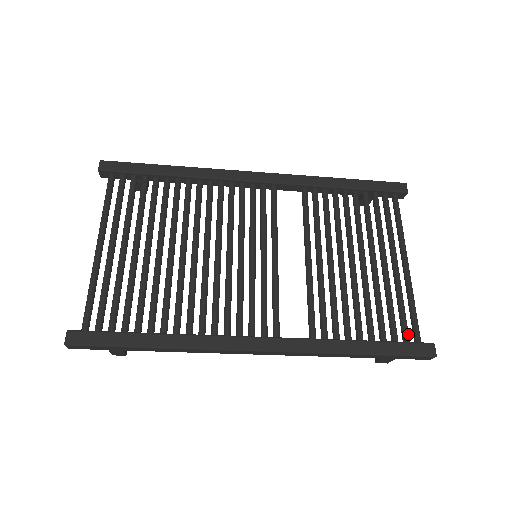
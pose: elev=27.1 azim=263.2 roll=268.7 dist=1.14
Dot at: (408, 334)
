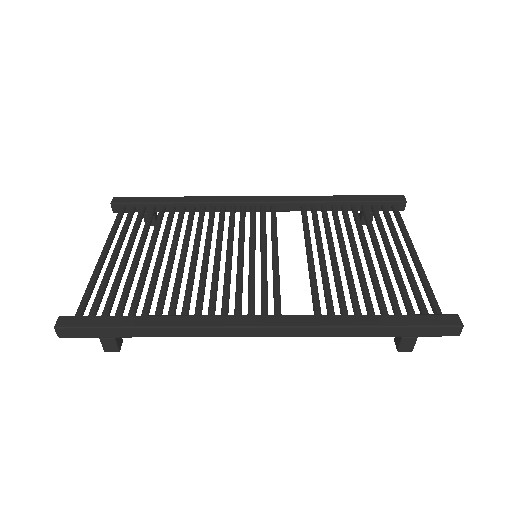
Dot at: (426, 310)
